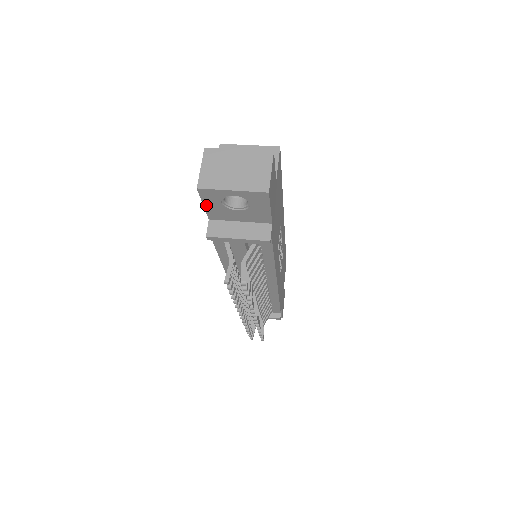
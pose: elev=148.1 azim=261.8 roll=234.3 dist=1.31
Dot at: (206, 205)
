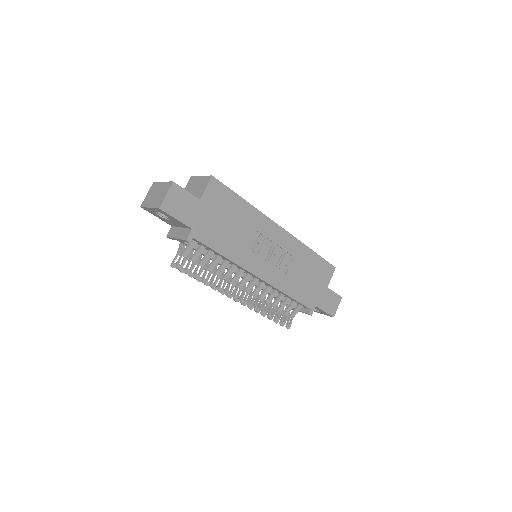
Dot at: occluded
